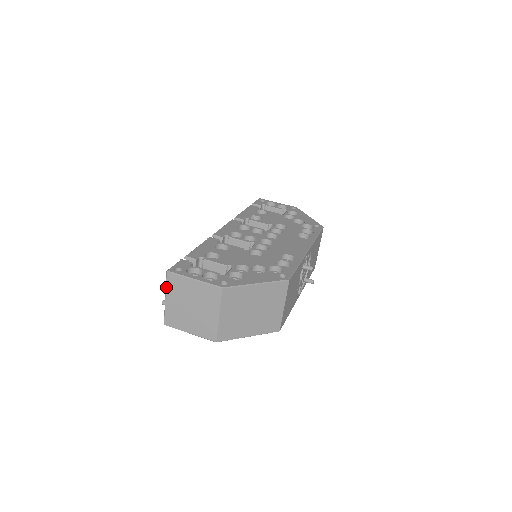
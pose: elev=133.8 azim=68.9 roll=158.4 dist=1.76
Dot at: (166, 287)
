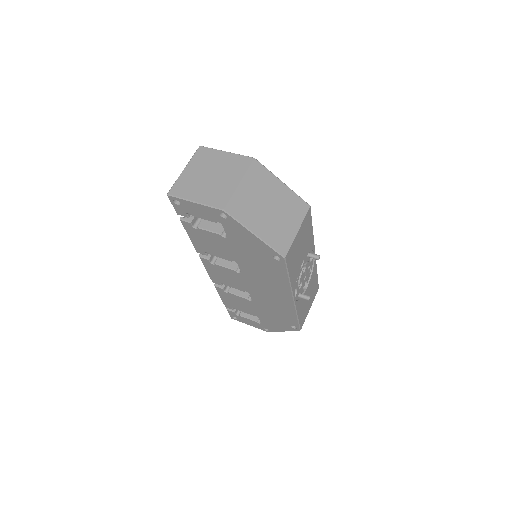
Dot at: (191, 158)
